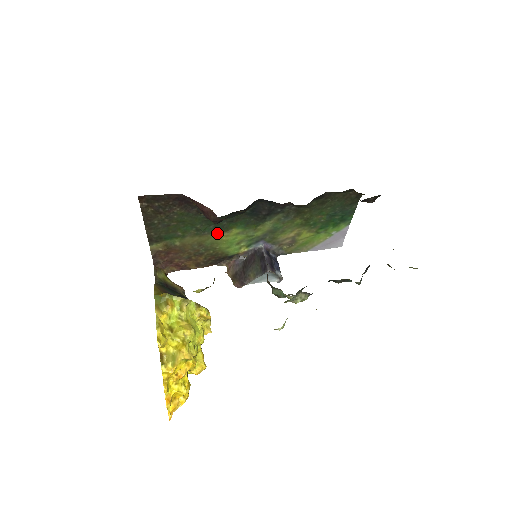
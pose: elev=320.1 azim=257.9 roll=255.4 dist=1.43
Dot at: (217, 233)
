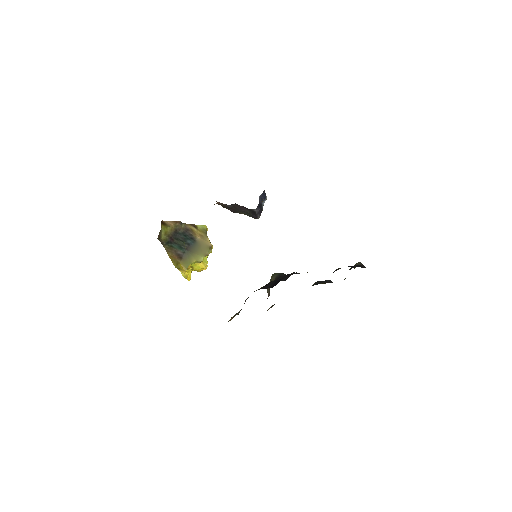
Dot at: occluded
